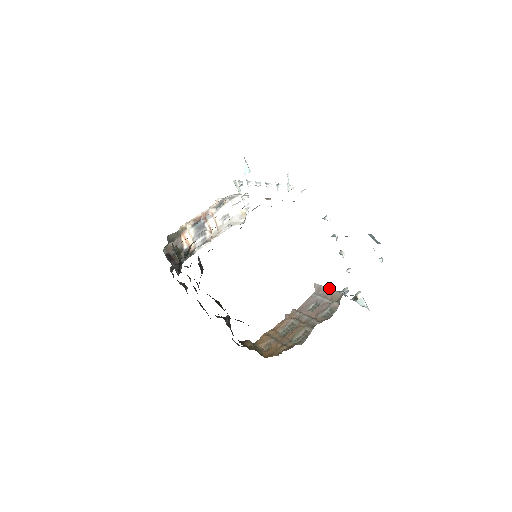
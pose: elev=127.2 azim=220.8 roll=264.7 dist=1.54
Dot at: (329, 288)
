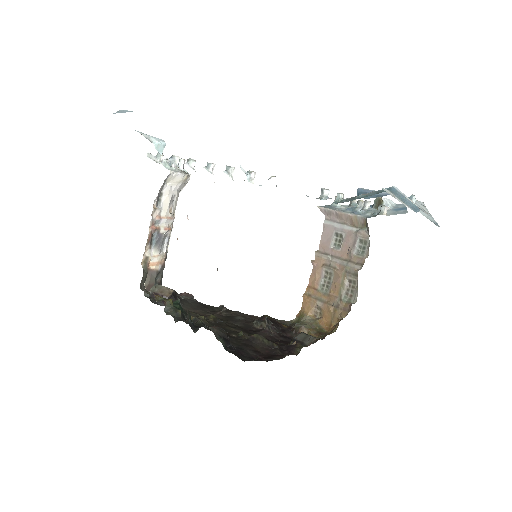
Dot at: (342, 211)
